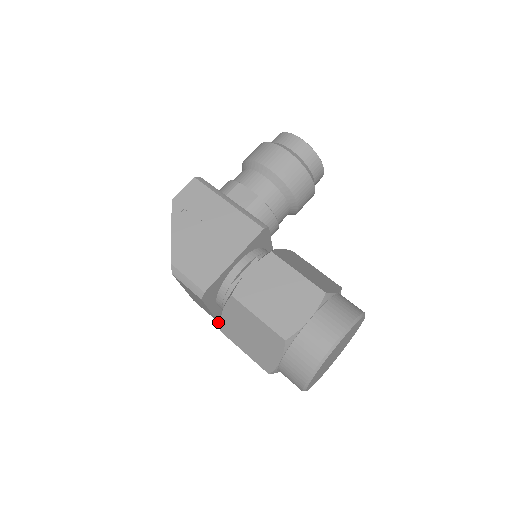
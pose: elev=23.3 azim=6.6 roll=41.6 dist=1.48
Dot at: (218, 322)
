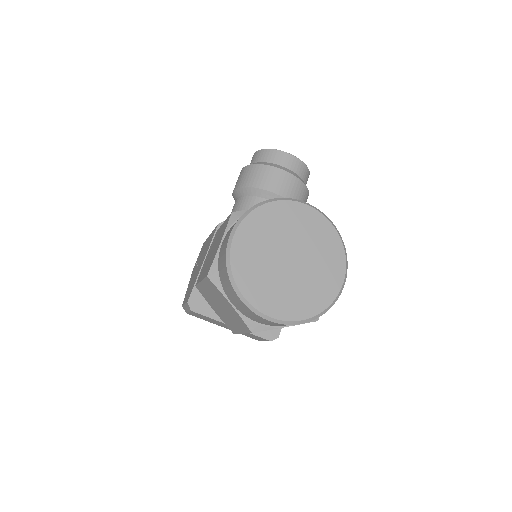
Dot at: occluded
